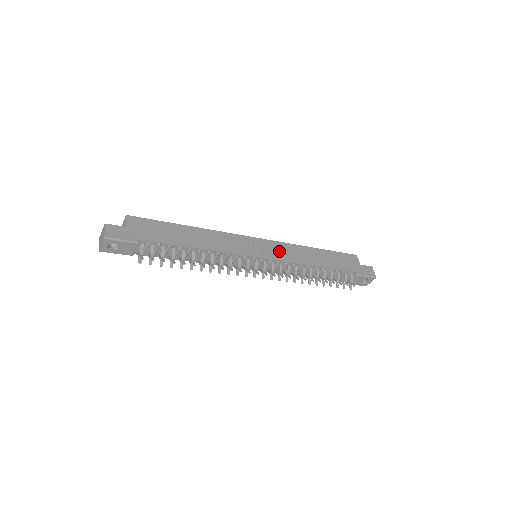
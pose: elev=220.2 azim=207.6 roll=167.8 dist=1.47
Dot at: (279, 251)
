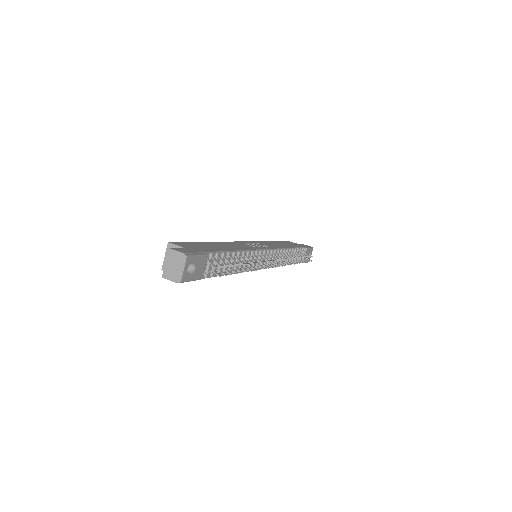
Dot at: (265, 245)
